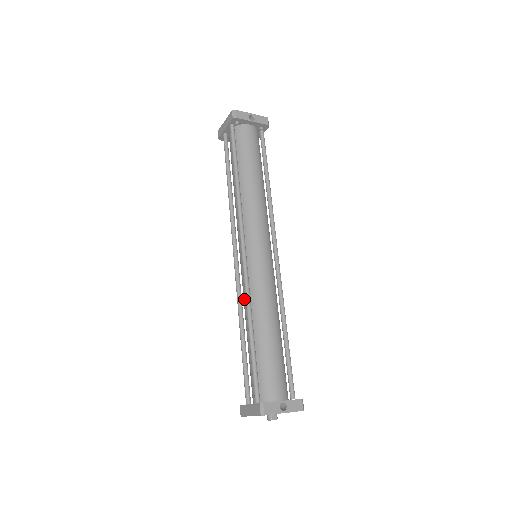
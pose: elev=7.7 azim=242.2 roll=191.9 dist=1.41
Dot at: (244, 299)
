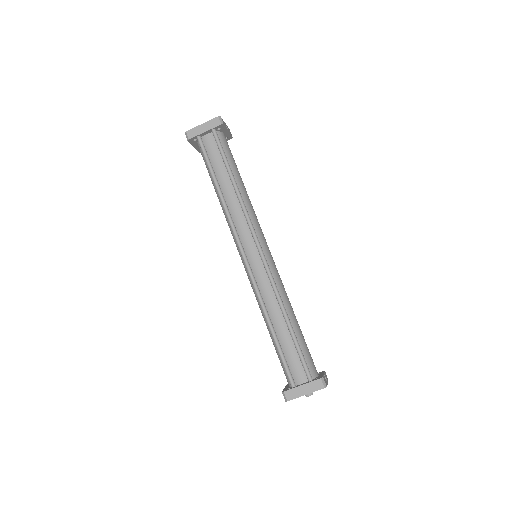
Dot at: (266, 295)
